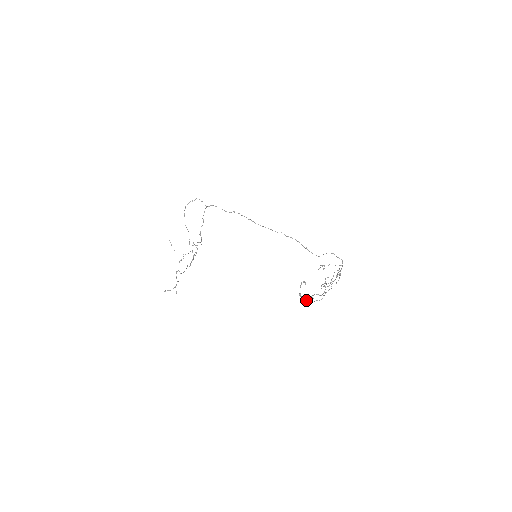
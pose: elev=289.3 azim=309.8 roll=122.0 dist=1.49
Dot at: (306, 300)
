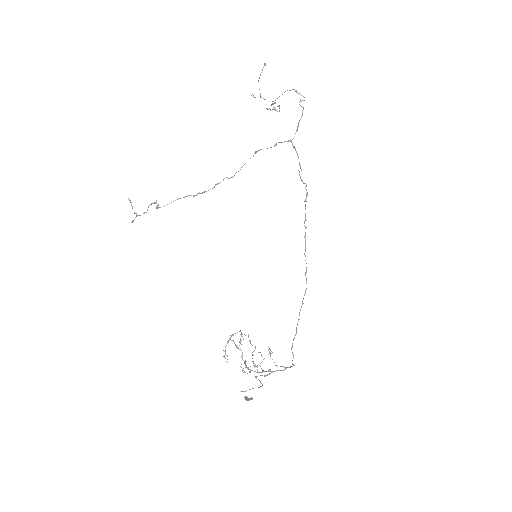
Dot at: occluded
